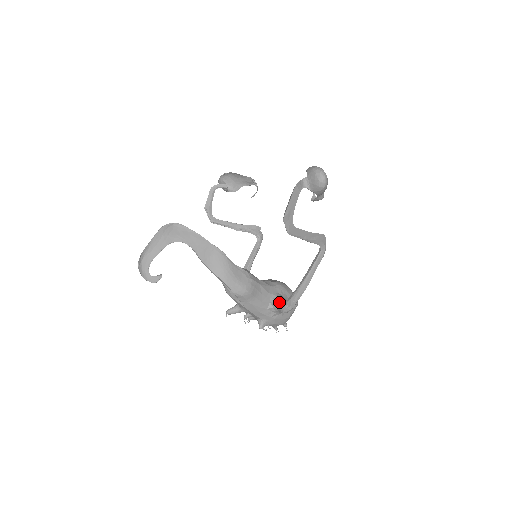
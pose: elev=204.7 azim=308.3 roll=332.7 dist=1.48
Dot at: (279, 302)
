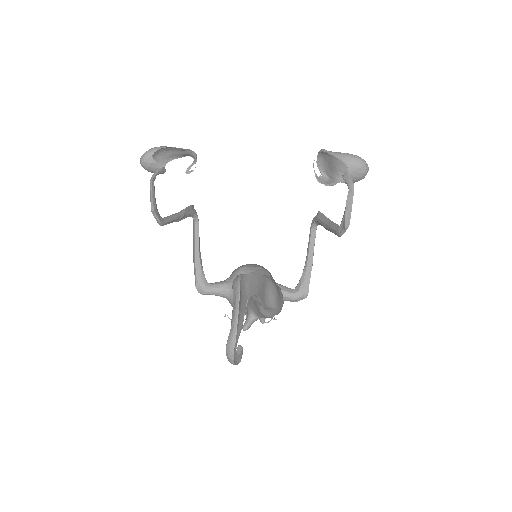
Dot at: (289, 293)
